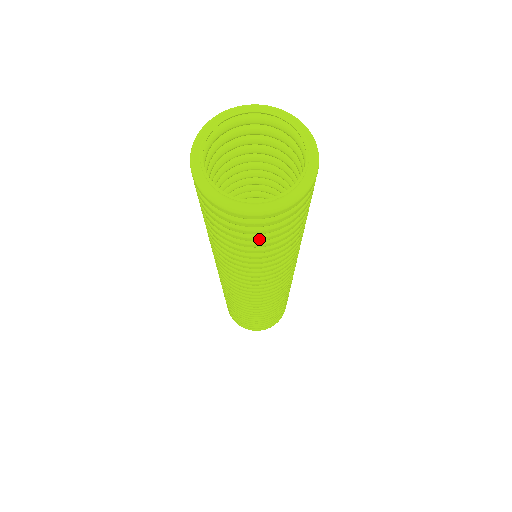
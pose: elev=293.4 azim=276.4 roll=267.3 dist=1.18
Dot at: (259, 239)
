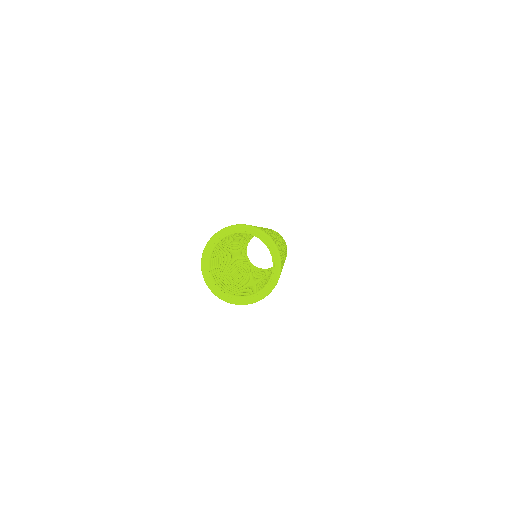
Dot at: occluded
